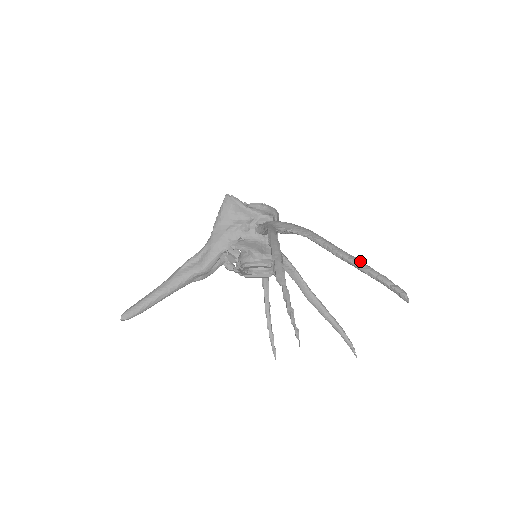
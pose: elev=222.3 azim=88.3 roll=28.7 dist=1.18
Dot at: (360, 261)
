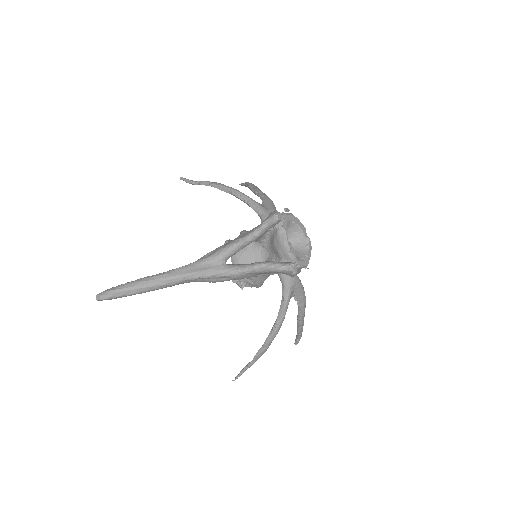
Dot at: occluded
